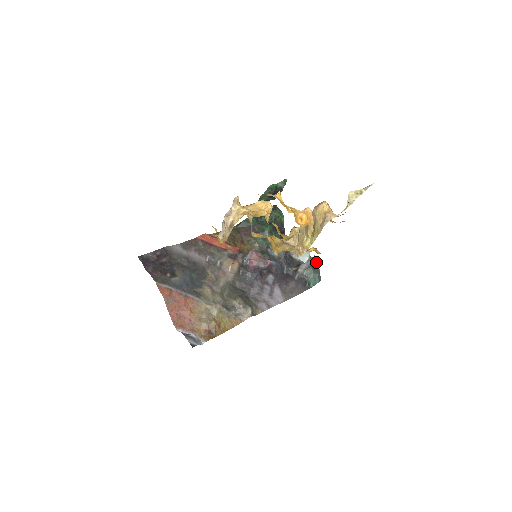
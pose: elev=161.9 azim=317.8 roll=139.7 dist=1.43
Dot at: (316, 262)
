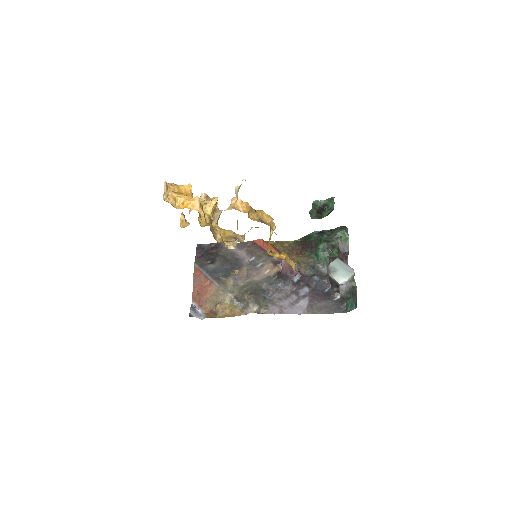
Dot at: (355, 286)
